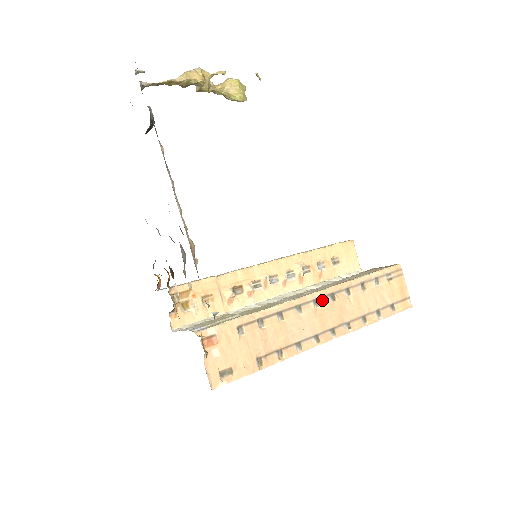
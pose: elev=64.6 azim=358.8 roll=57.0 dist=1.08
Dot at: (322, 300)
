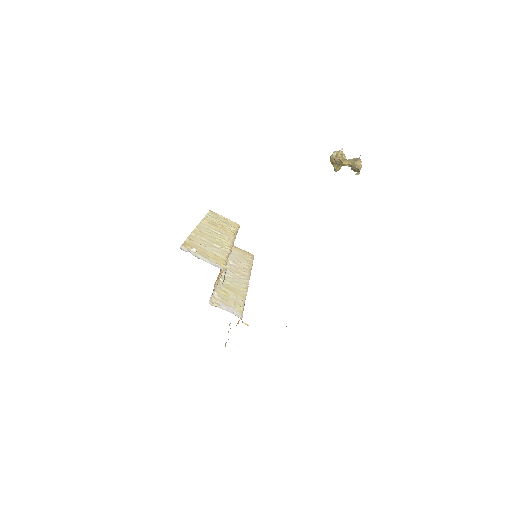
Dot at: occluded
